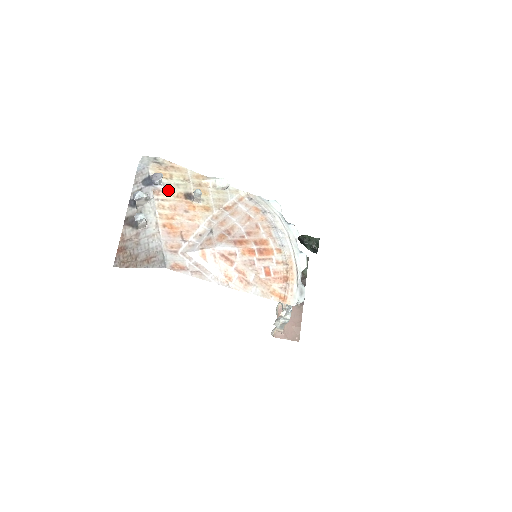
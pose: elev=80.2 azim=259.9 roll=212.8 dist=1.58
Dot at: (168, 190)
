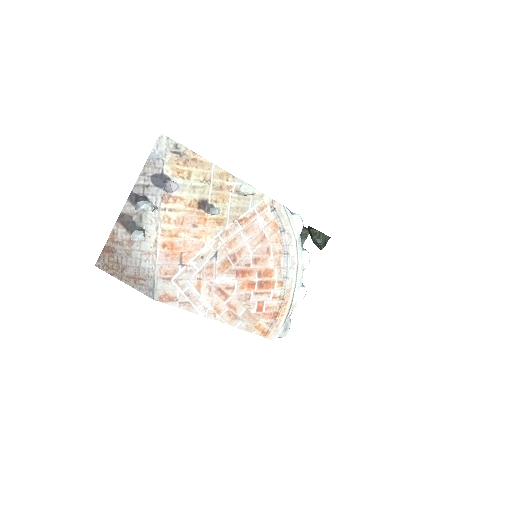
Dot at: (181, 195)
